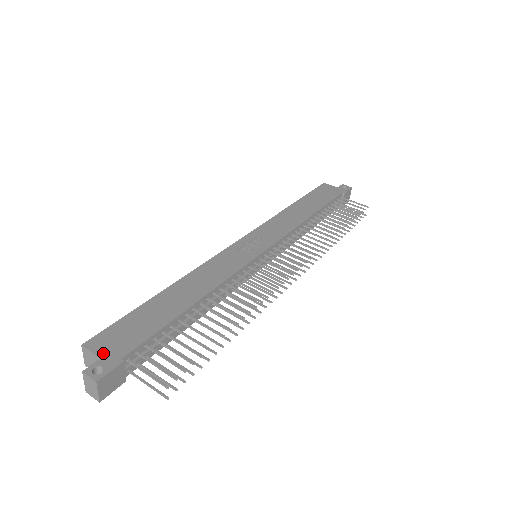
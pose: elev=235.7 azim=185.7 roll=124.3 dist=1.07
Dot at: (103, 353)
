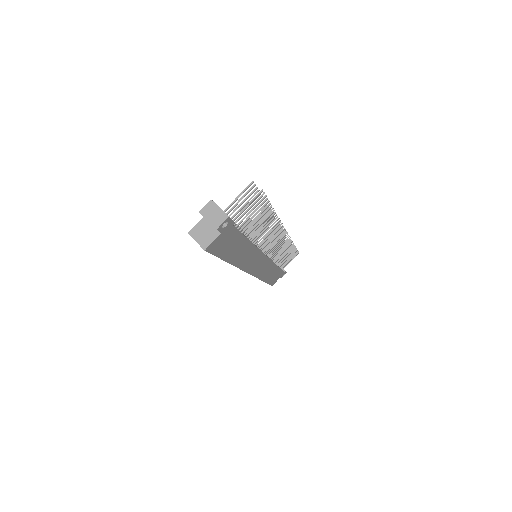
Dot at: (204, 219)
